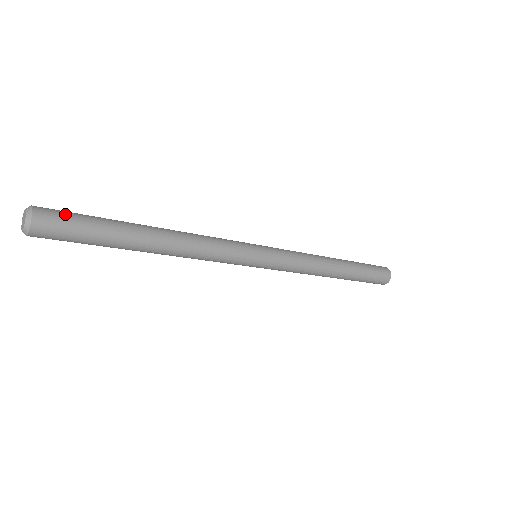
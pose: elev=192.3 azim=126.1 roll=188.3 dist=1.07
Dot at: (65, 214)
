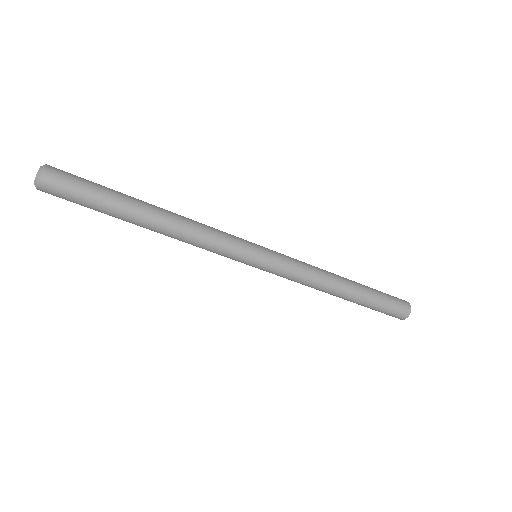
Dot at: occluded
